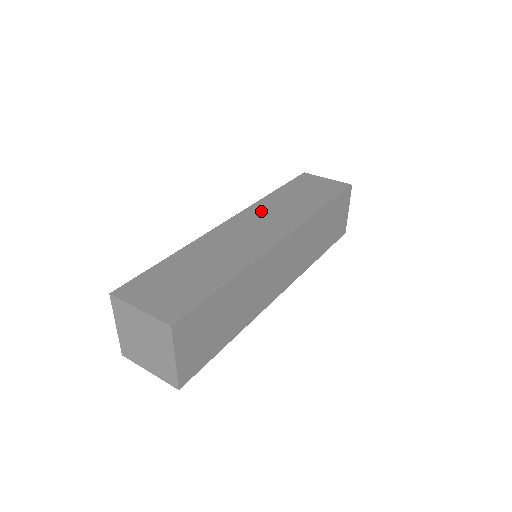
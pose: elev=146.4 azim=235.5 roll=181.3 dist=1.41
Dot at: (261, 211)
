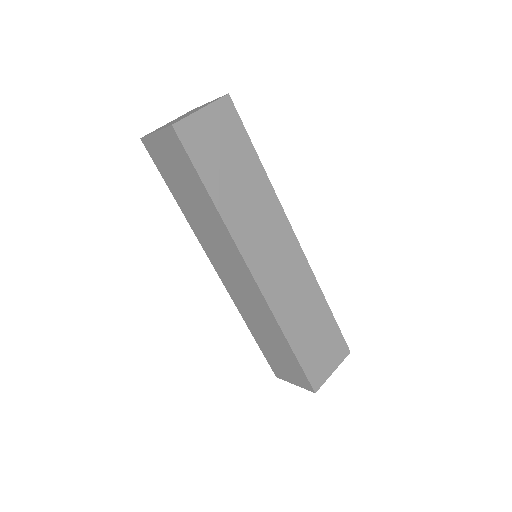
Dot at: occluded
